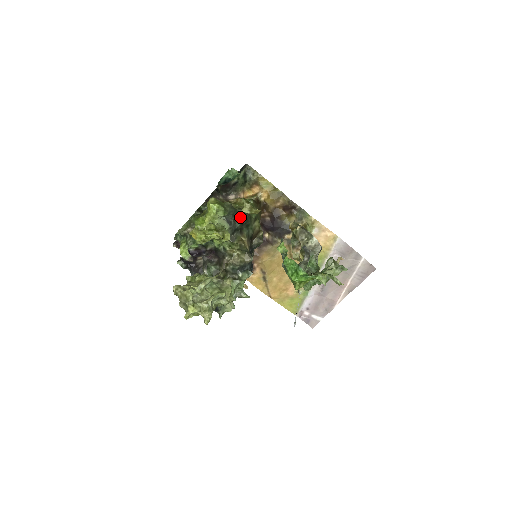
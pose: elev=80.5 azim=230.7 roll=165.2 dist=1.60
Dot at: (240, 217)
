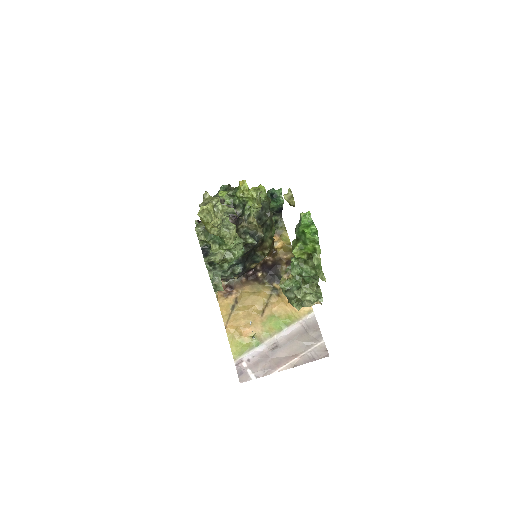
Dot at: (268, 216)
